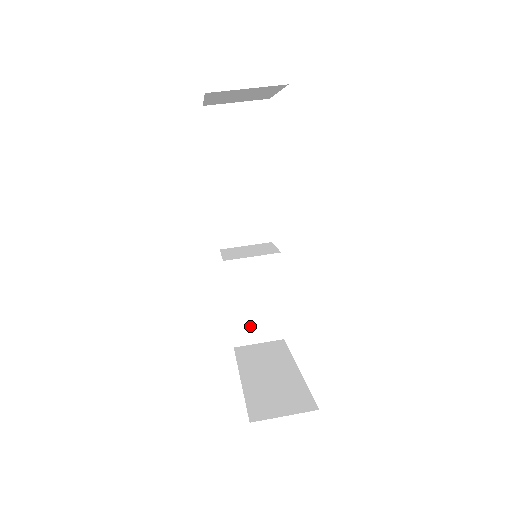
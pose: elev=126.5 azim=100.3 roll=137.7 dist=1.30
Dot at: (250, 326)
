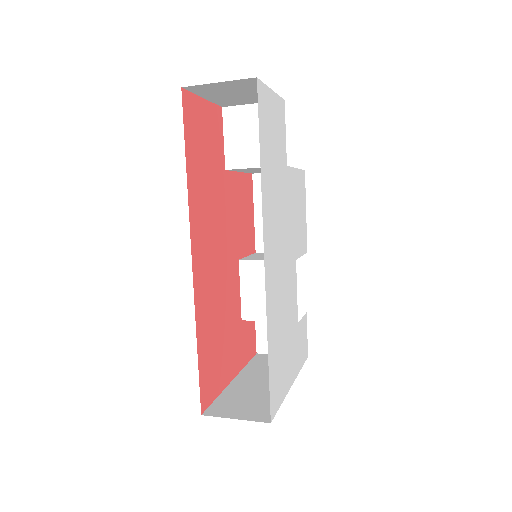
Dot at: occluded
